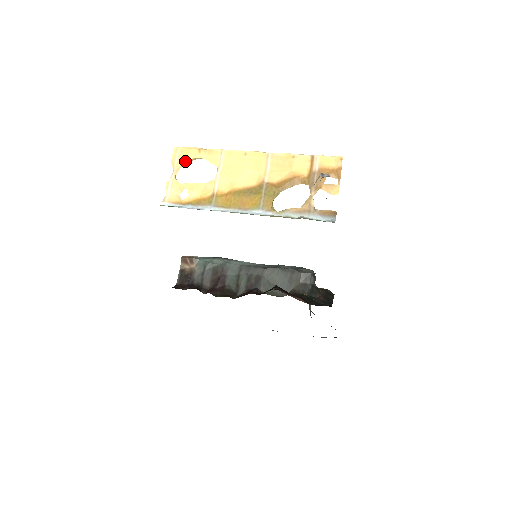
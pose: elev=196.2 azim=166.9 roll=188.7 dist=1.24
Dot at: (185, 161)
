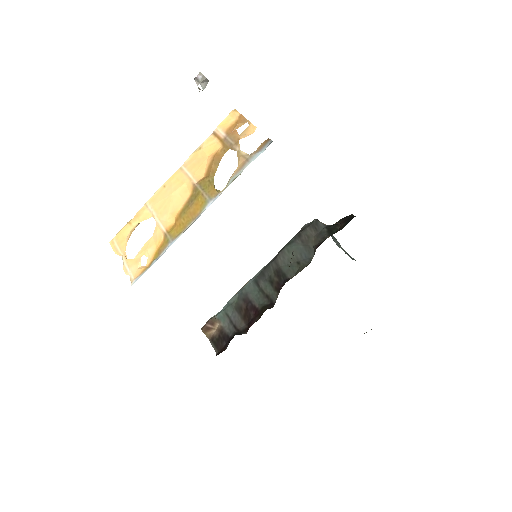
Dot at: (125, 241)
